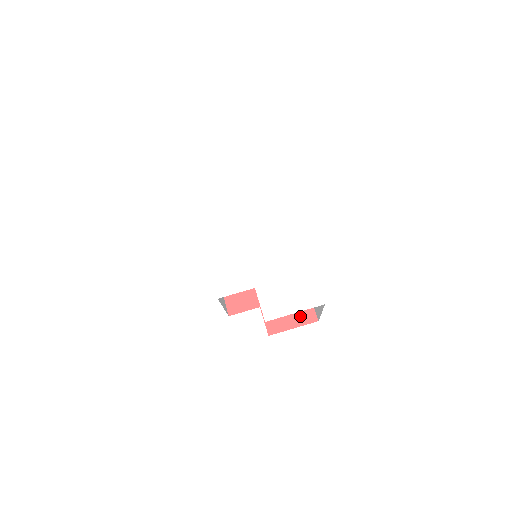
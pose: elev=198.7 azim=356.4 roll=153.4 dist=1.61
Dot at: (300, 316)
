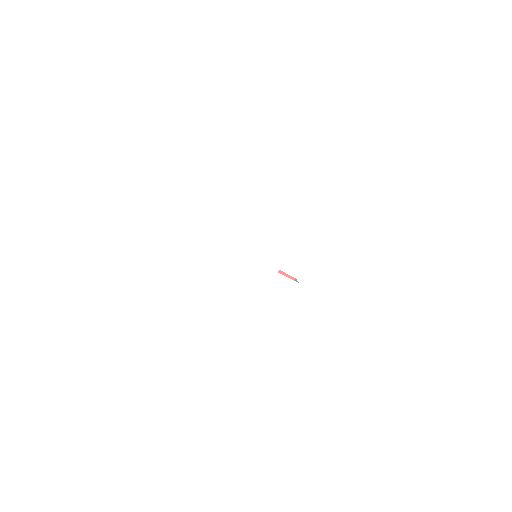
Dot at: occluded
